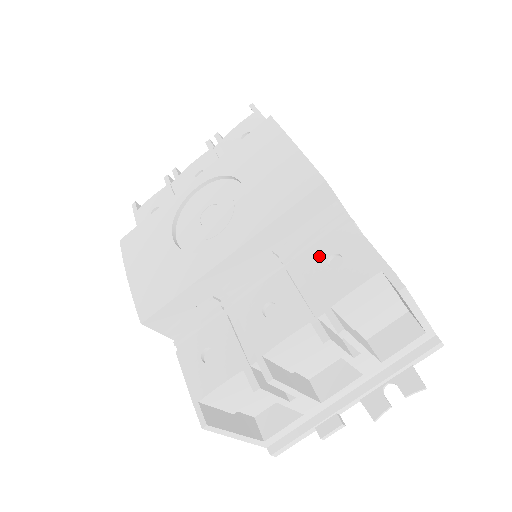
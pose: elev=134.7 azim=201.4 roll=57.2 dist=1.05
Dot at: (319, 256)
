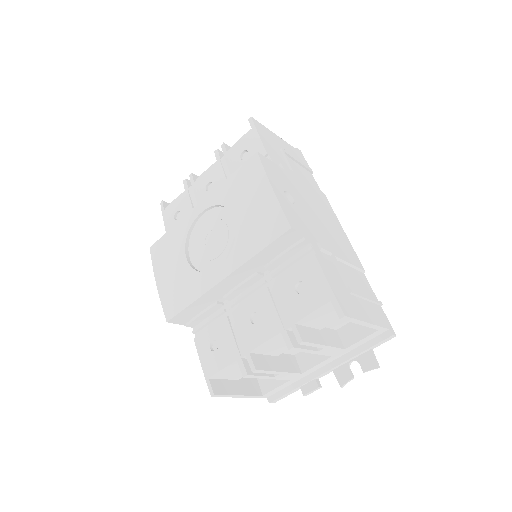
Dot at: (290, 281)
